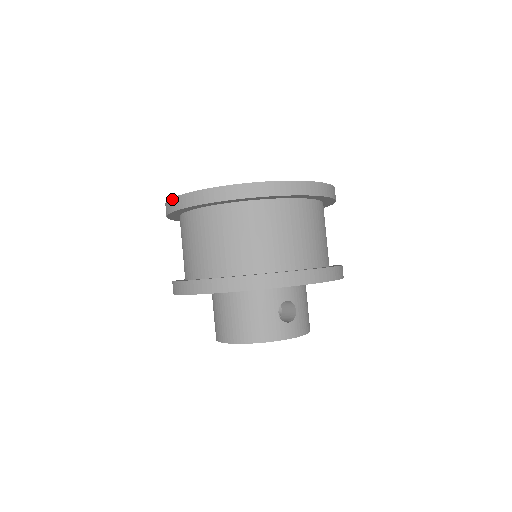
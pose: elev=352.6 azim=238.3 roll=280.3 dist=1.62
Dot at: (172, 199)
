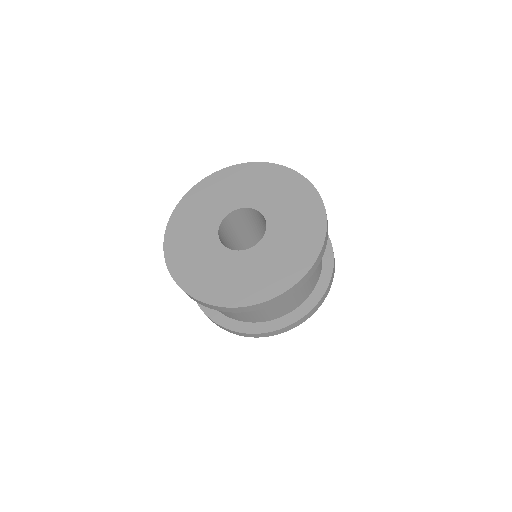
Dot at: (170, 218)
